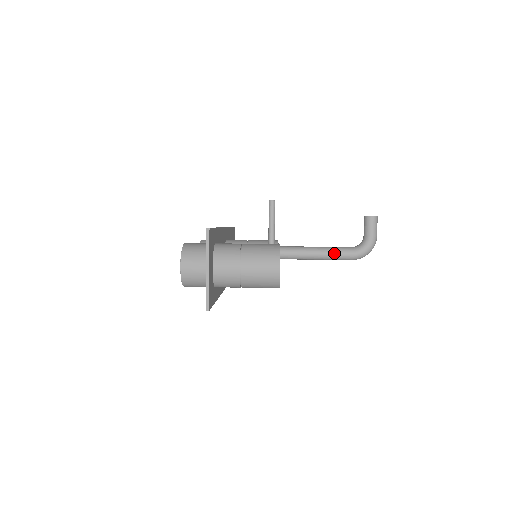
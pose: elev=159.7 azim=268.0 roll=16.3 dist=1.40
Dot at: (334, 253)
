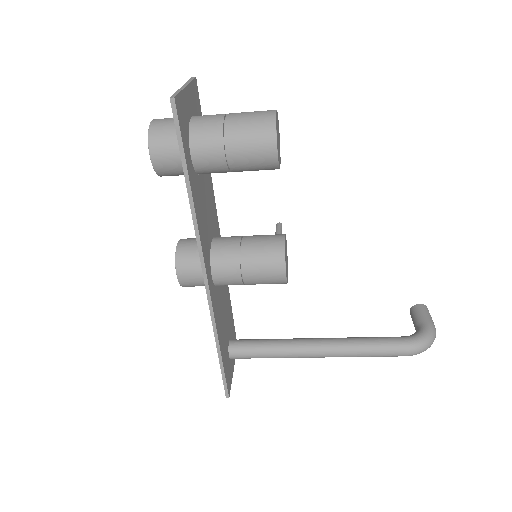
Dot at: (376, 339)
